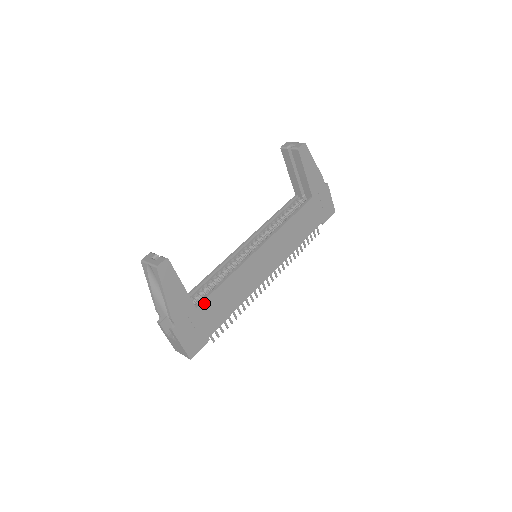
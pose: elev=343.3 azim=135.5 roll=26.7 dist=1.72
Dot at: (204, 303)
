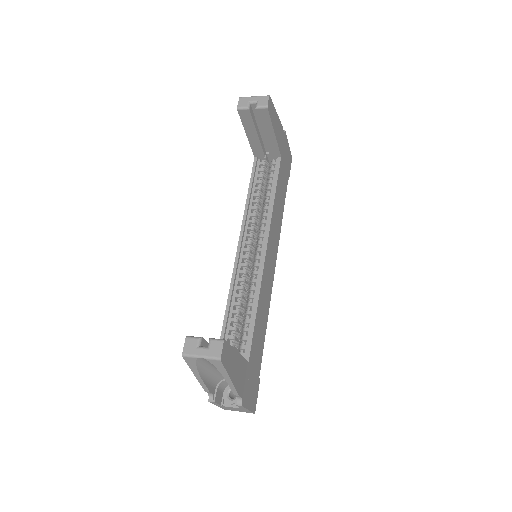
Dot at: (251, 350)
